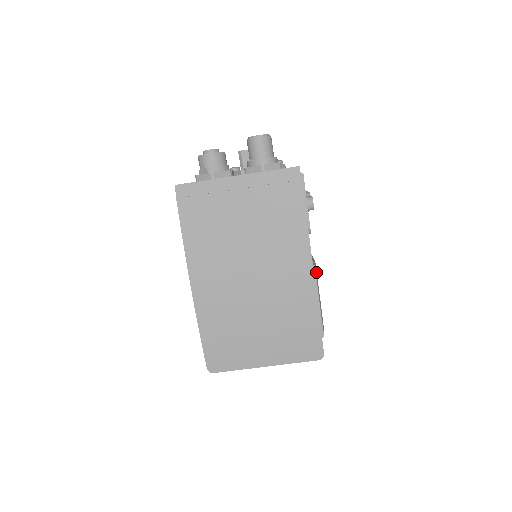
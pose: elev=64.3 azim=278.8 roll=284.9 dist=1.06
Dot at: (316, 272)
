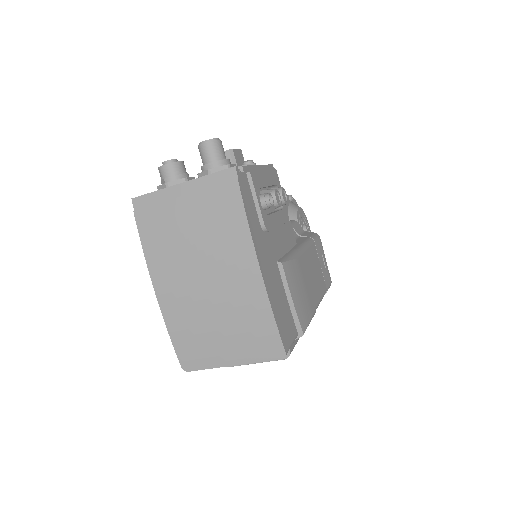
Dot at: (289, 269)
